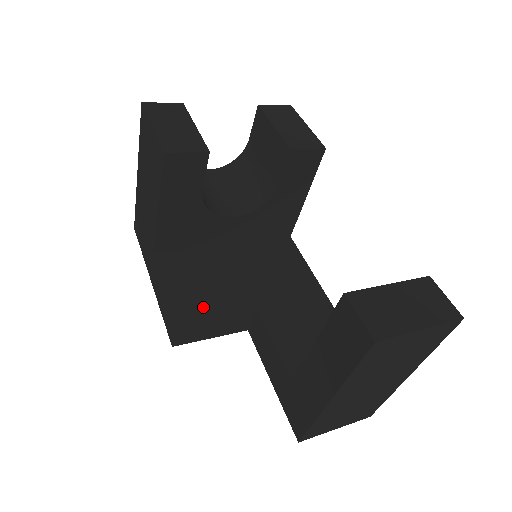
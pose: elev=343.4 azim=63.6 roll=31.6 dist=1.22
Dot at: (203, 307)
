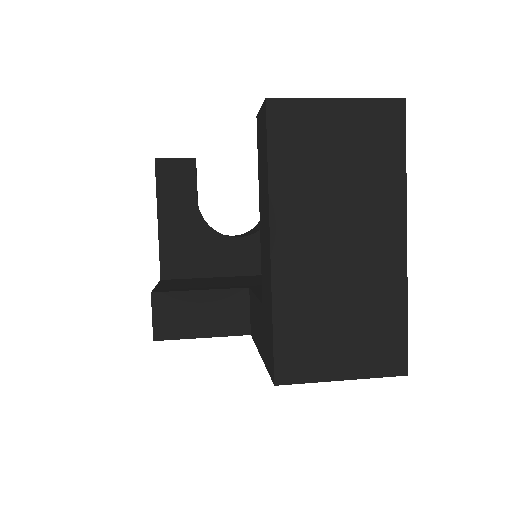
Dot at: (187, 289)
